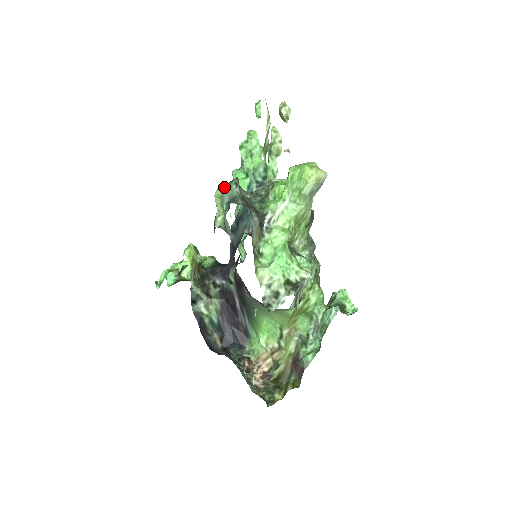
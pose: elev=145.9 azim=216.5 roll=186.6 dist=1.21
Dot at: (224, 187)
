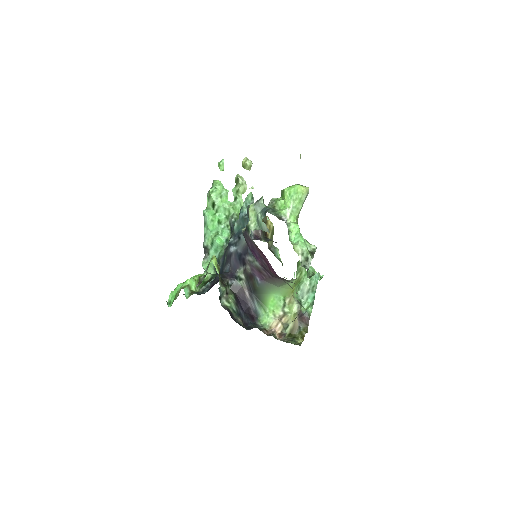
Dot at: (255, 204)
